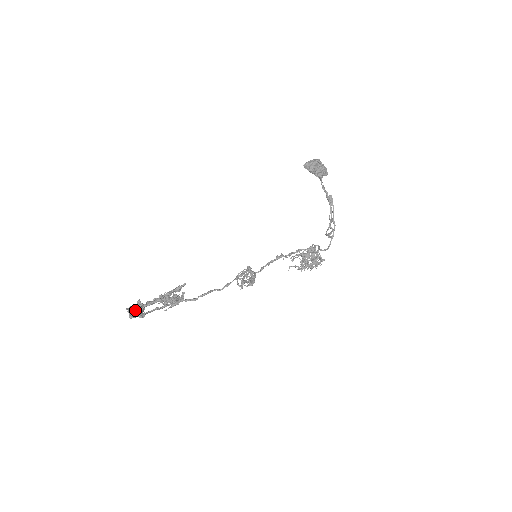
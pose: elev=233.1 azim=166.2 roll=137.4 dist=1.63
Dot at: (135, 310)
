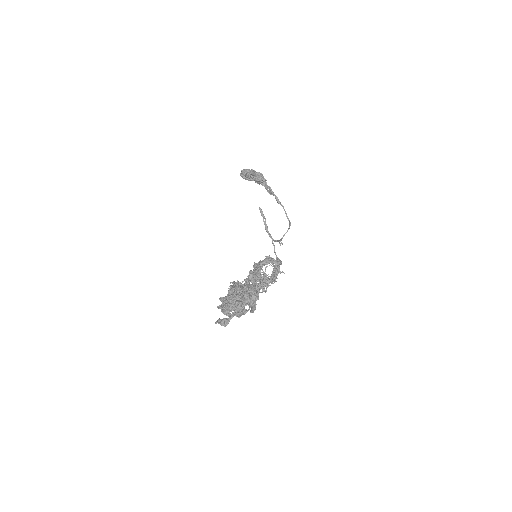
Dot at: occluded
